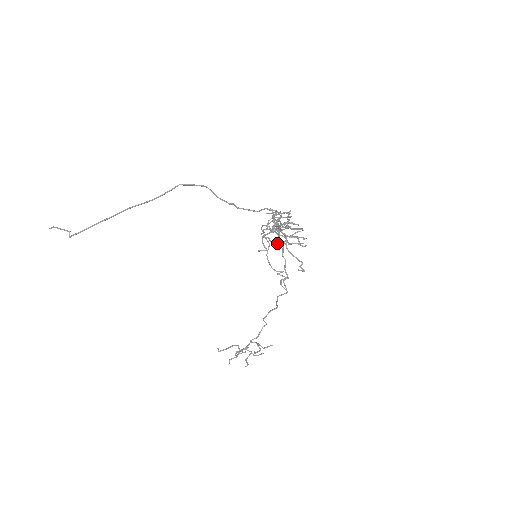
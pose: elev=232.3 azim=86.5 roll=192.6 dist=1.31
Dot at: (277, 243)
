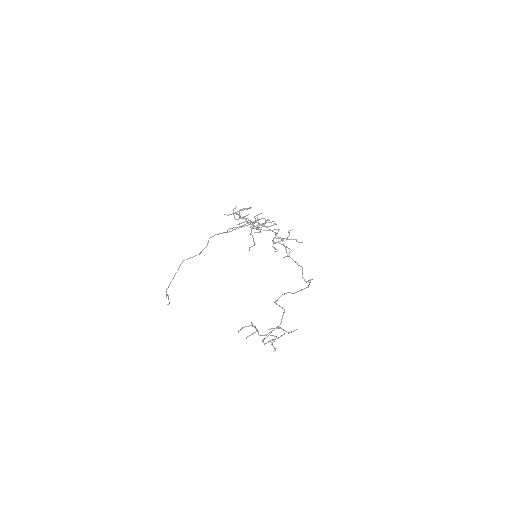
Dot at: (238, 224)
